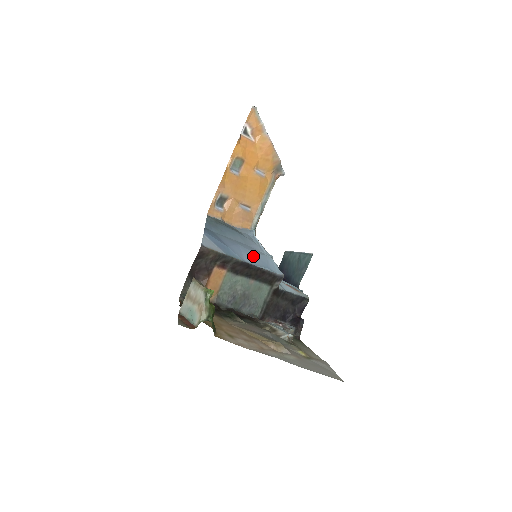
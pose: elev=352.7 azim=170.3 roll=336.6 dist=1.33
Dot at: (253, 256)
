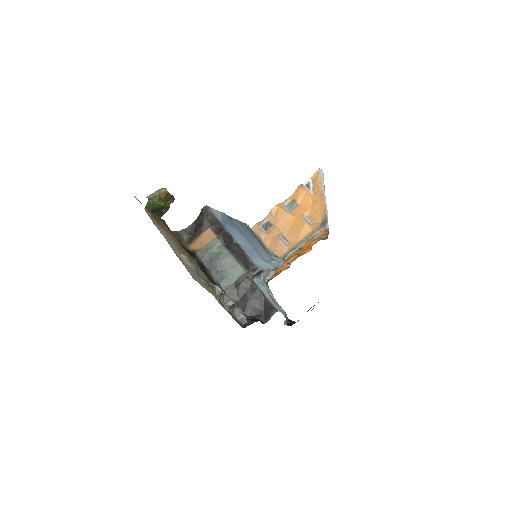
Dot at: (248, 247)
